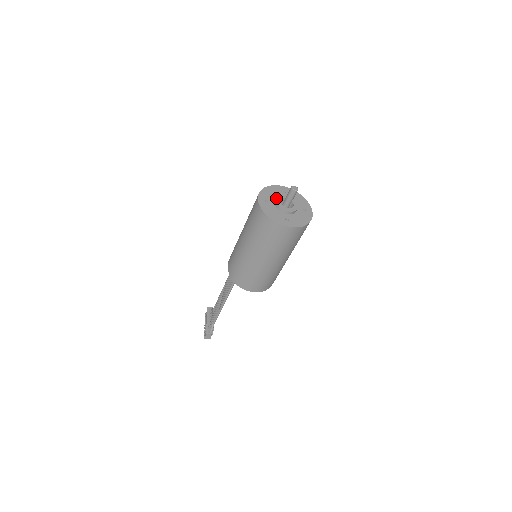
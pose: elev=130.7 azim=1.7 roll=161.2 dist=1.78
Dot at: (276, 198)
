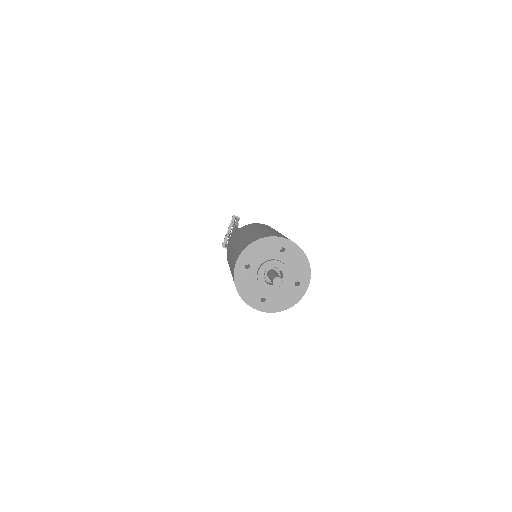
Dot at: (261, 267)
